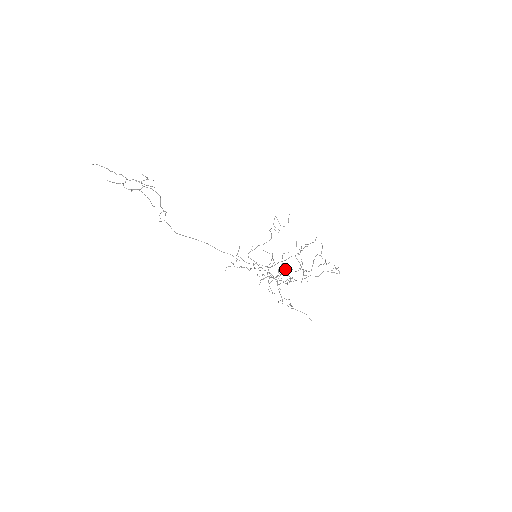
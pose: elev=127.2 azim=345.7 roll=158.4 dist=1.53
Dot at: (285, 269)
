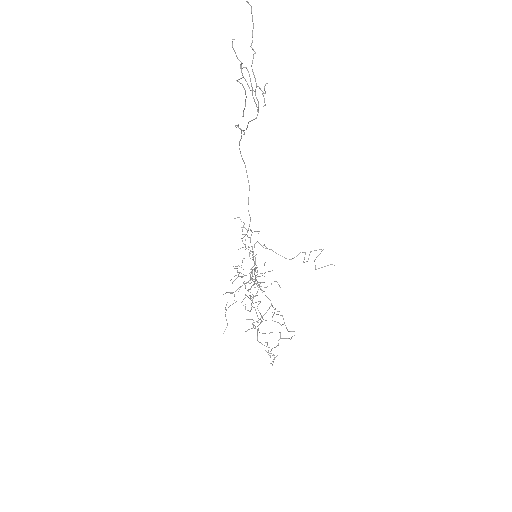
Dot at: occluded
